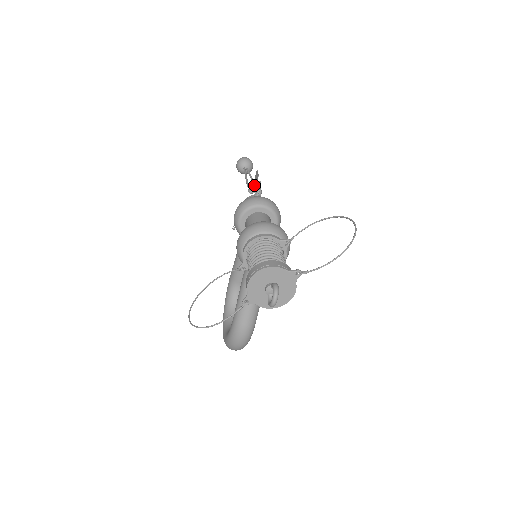
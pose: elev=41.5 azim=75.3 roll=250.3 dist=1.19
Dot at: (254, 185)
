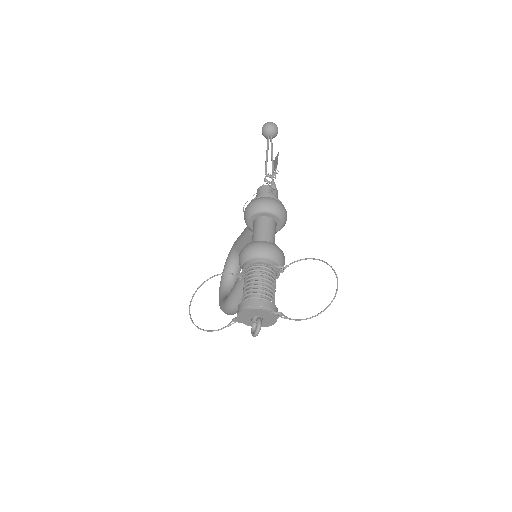
Dot at: (272, 170)
